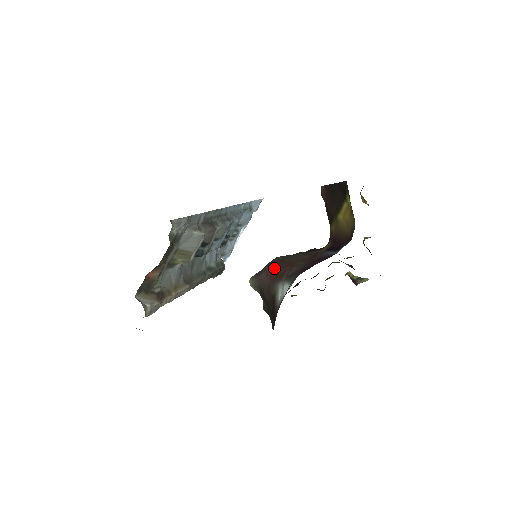
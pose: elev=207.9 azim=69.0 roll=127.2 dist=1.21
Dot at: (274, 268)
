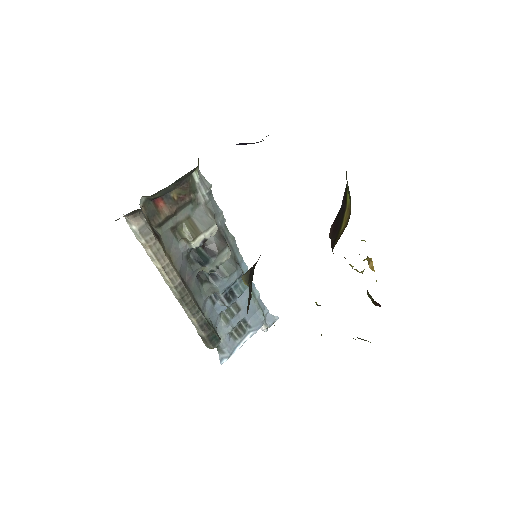
Dot at: occluded
